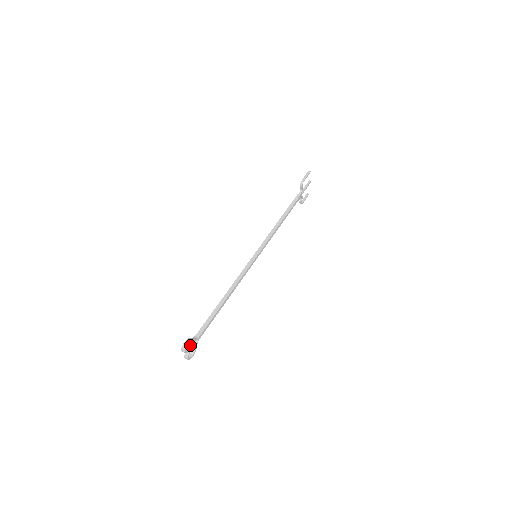
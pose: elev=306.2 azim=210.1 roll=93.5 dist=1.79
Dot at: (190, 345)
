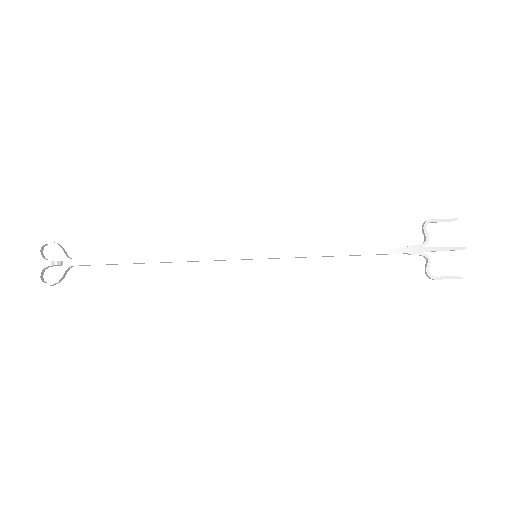
Dot at: (57, 261)
